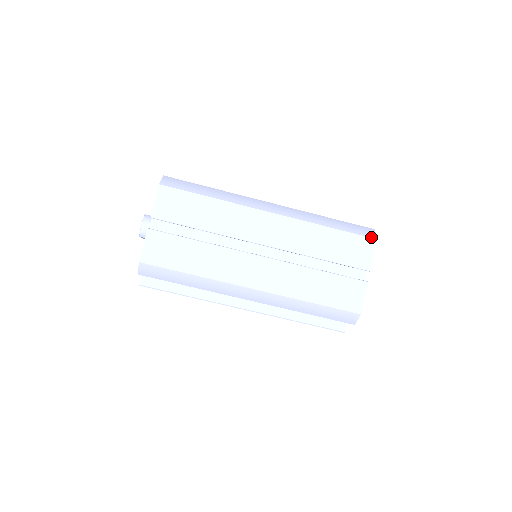
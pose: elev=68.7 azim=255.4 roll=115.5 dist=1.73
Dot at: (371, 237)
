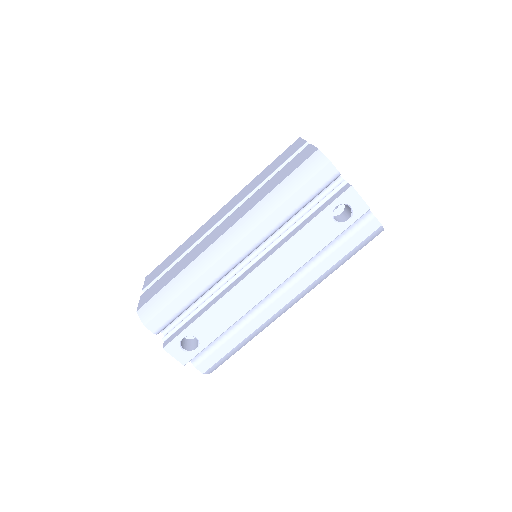
Dot at: (295, 141)
